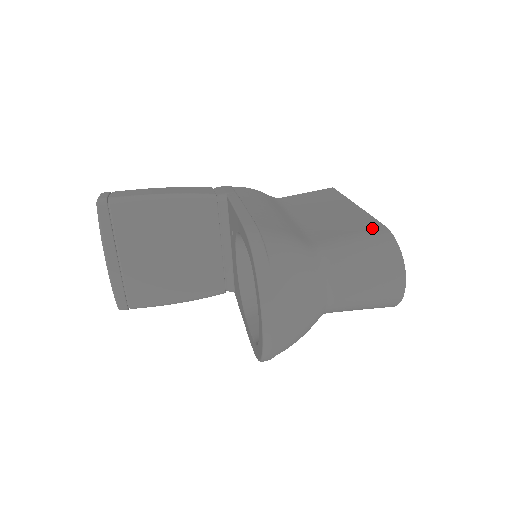
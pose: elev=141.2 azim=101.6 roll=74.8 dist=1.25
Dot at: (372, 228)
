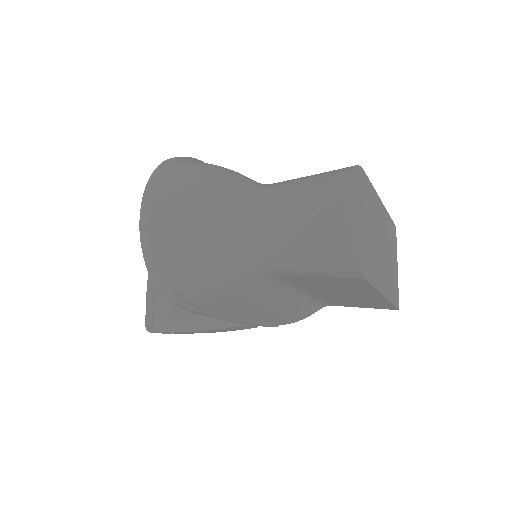
Dot at: occluded
